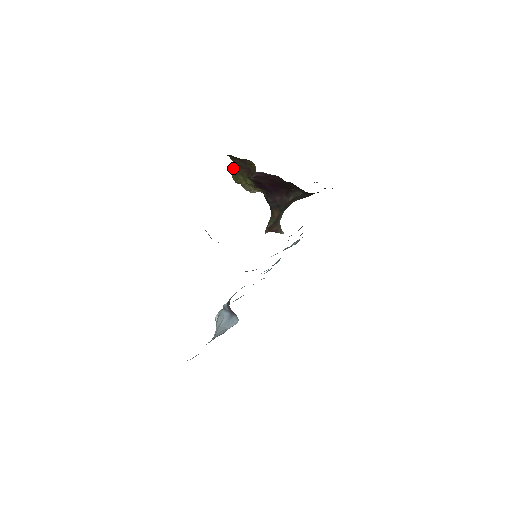
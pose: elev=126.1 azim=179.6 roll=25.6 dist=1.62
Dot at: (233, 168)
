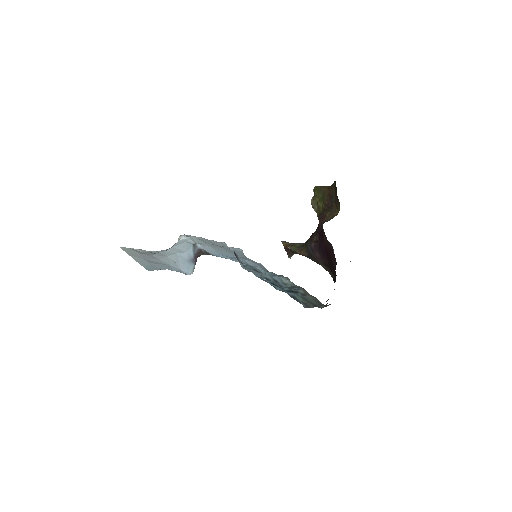
Dot at: (326, 186)
